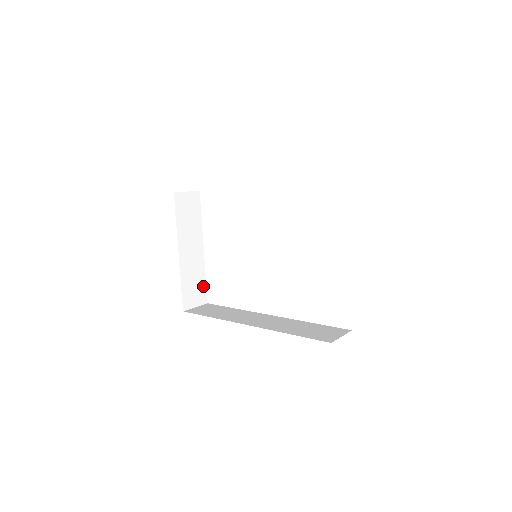
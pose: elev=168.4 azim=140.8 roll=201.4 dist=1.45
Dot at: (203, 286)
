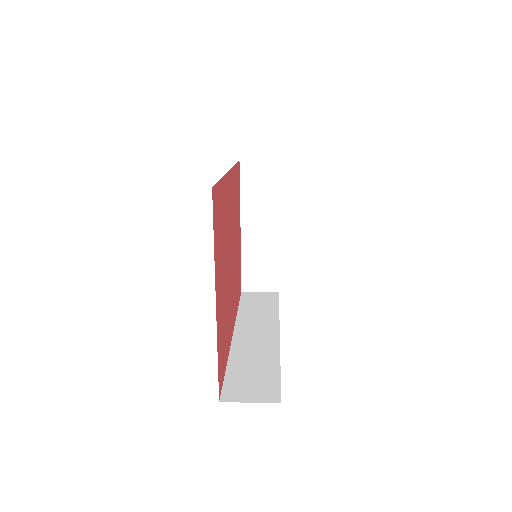
Dot at: (274, 271)
